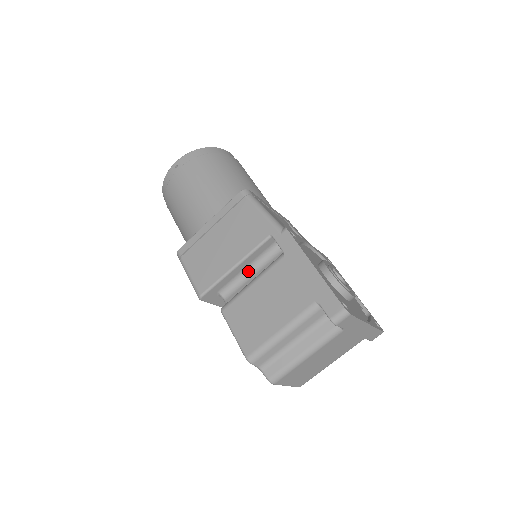
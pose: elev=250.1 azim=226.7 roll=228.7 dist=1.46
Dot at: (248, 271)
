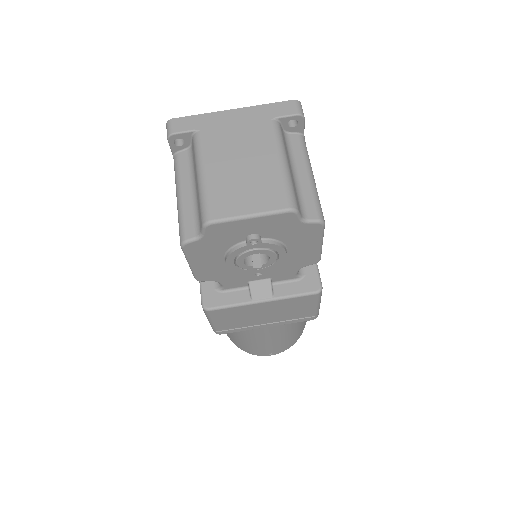
Dot at: occluded
